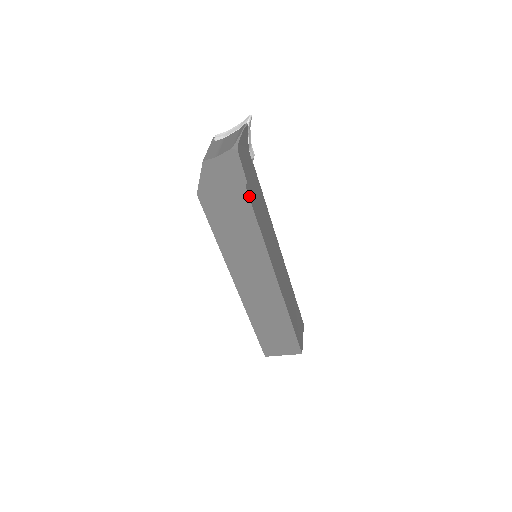
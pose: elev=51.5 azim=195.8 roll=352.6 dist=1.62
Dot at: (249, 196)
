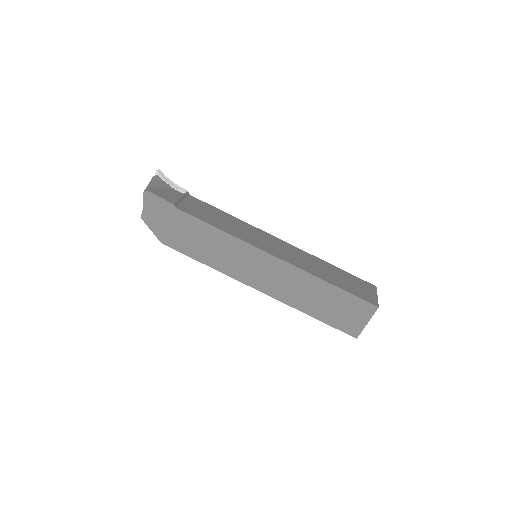
Dot at: (185, 212)
